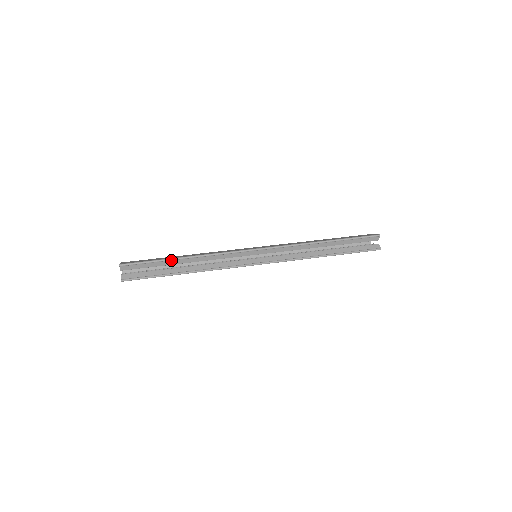
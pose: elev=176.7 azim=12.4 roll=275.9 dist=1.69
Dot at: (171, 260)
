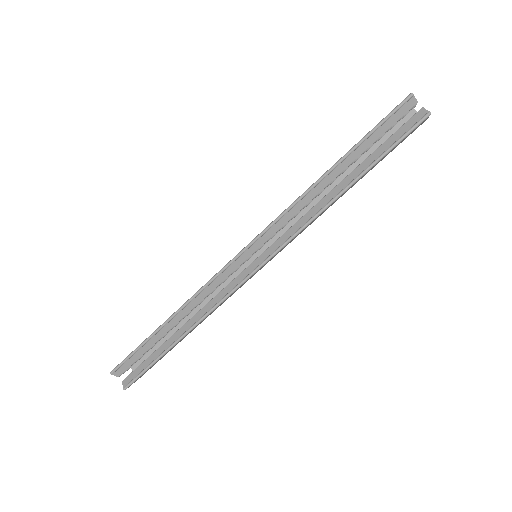
Dot at: (156, 333)
